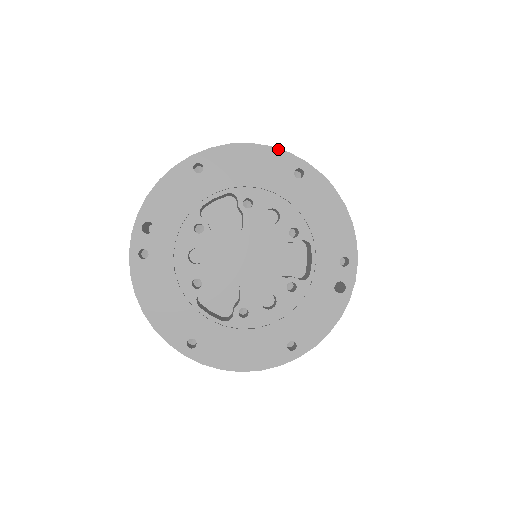
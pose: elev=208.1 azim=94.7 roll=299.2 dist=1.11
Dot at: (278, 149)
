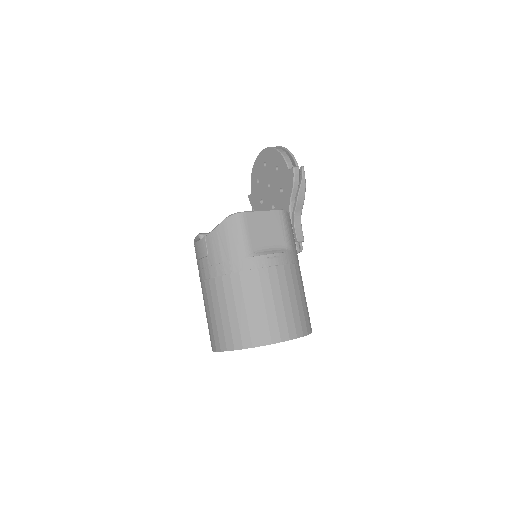
Dot at: occluded
